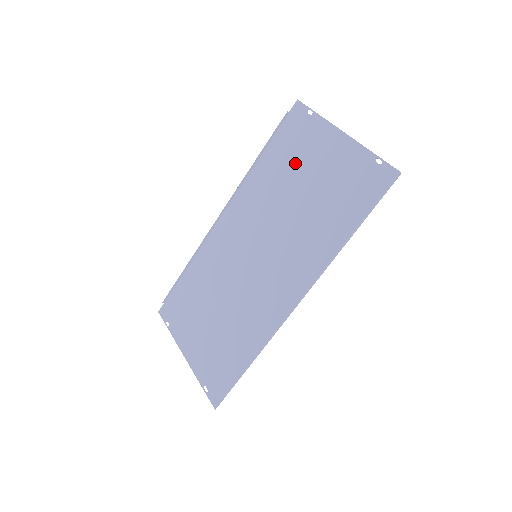
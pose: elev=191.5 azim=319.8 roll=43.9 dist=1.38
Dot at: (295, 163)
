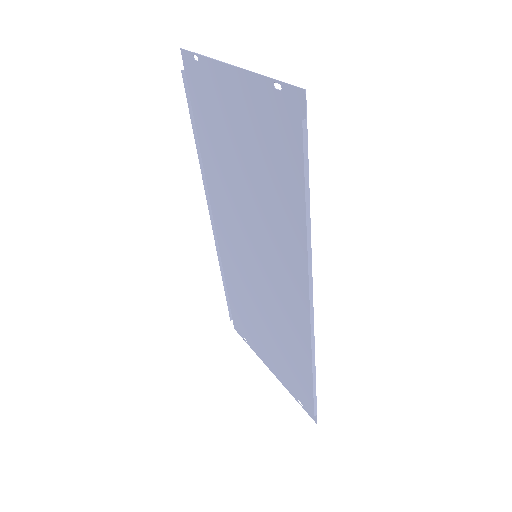
Dot at: (221, 132)
